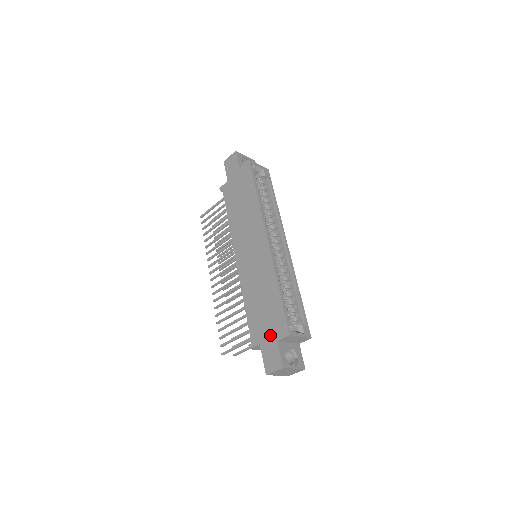
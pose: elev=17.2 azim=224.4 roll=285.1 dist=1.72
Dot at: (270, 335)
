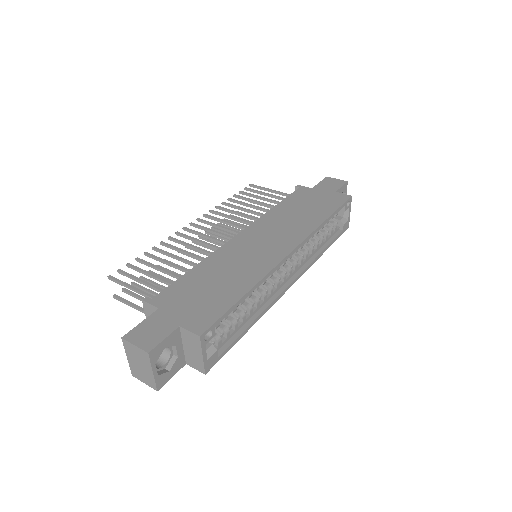
Dot at: (181, 314)
